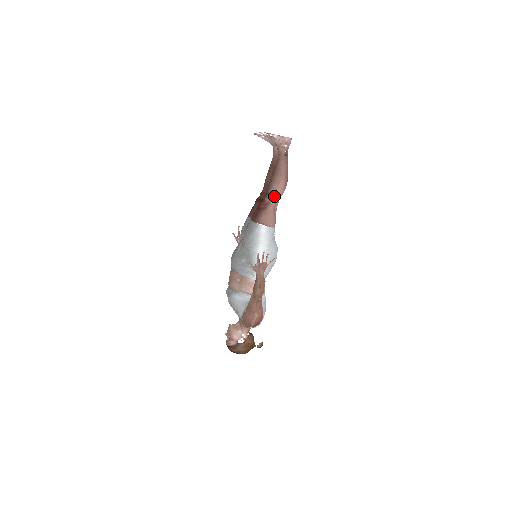
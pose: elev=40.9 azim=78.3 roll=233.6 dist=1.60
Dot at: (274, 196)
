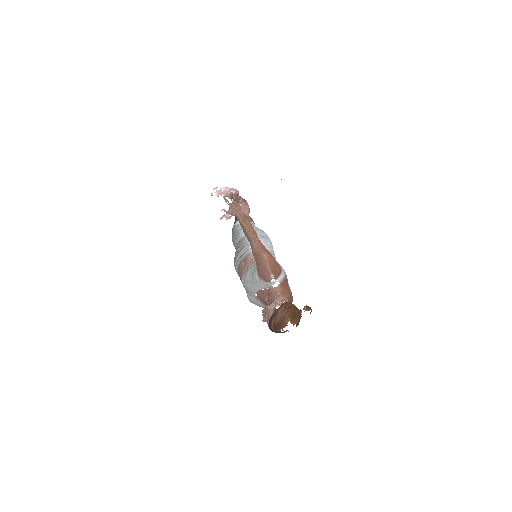
Dot at: (241, 210)
